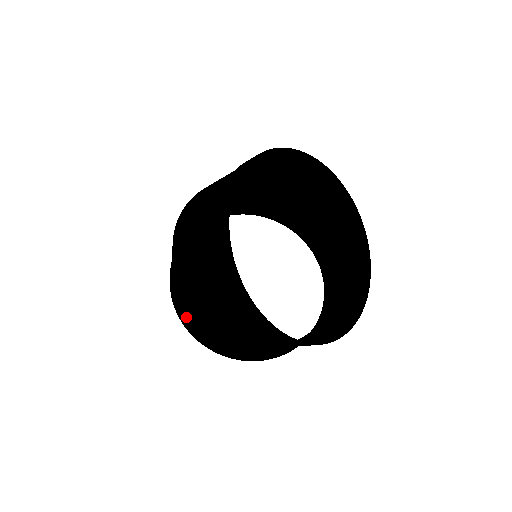
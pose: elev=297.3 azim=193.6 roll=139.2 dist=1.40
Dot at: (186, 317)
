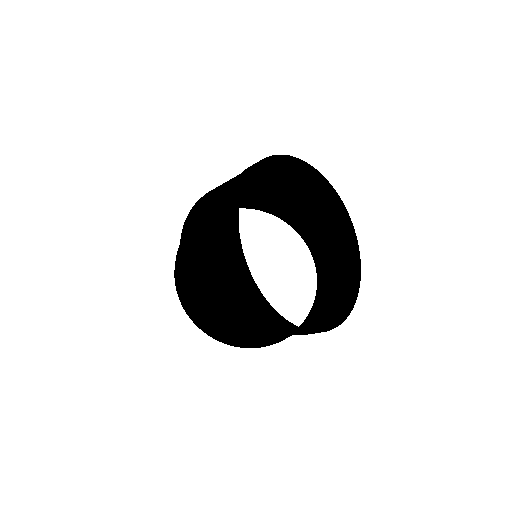
Dot at: (204, 324)
